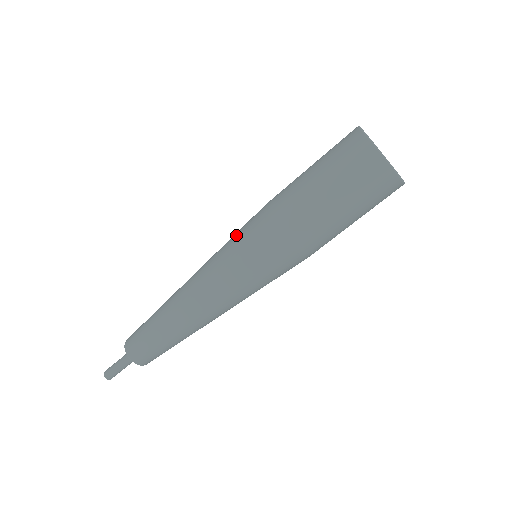
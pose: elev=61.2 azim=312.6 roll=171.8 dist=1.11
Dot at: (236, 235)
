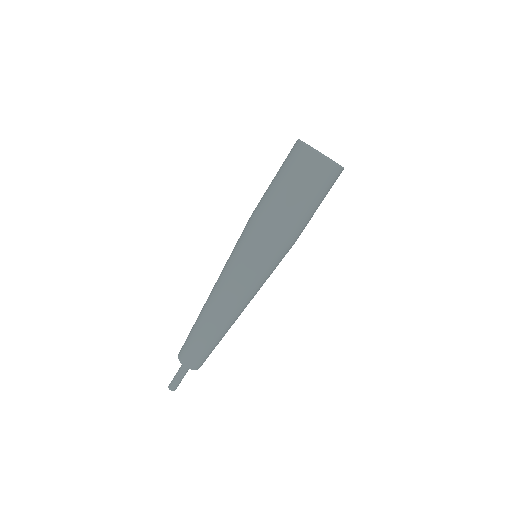
Dot at: occluded
